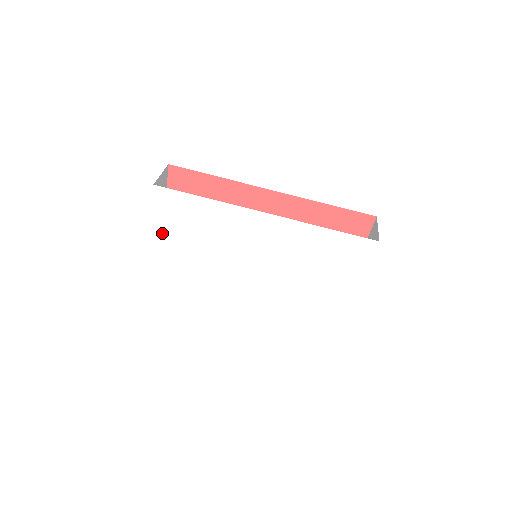
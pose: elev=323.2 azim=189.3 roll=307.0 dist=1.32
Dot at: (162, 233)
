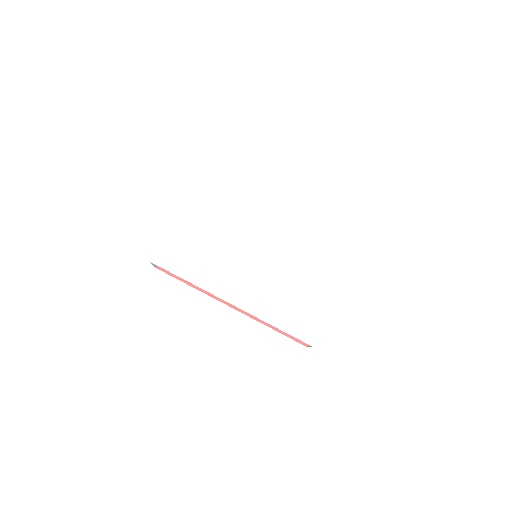
Dot at: (192, 205)
